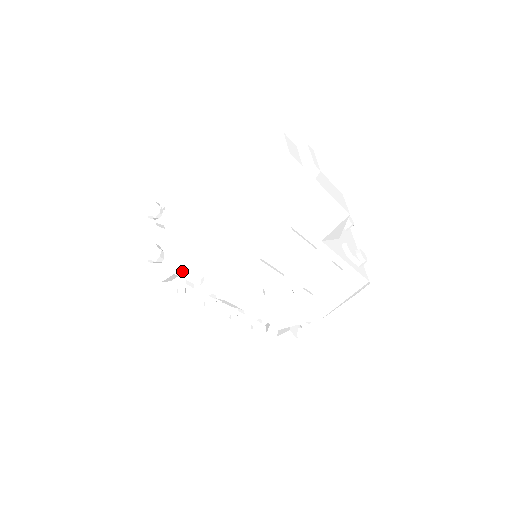
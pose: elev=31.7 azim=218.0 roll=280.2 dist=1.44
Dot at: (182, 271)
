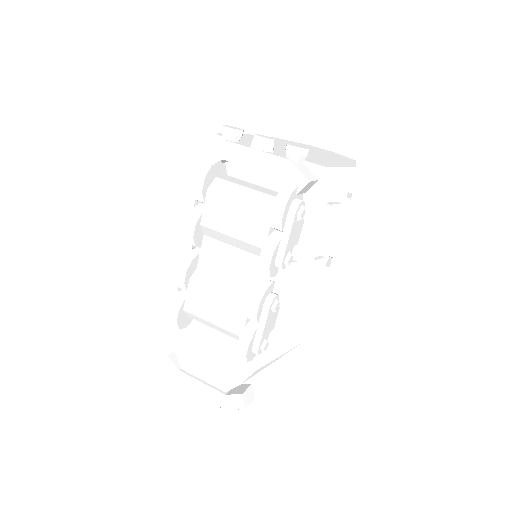
Dot at: (326, 179)
